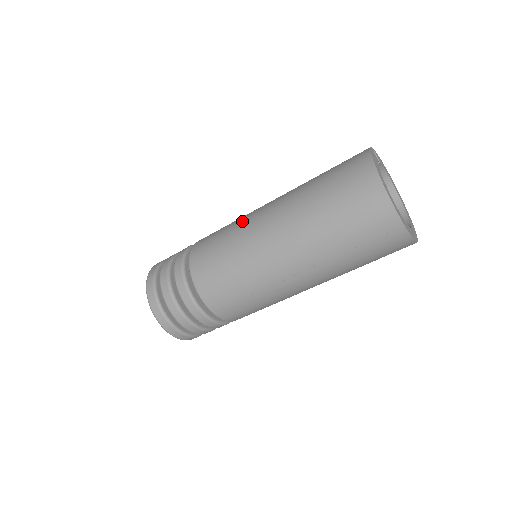
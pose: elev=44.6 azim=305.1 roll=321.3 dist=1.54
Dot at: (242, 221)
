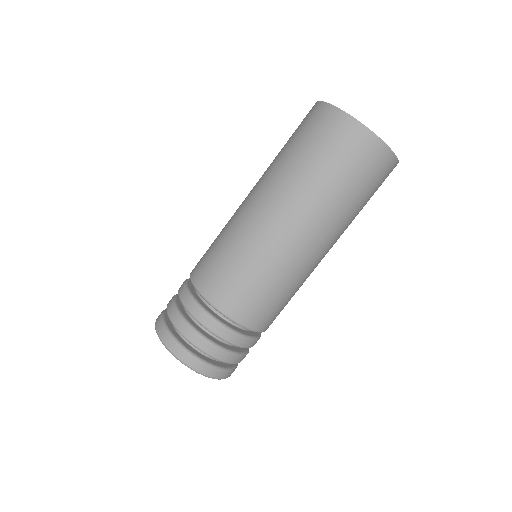
Dot at: (236, 229)
